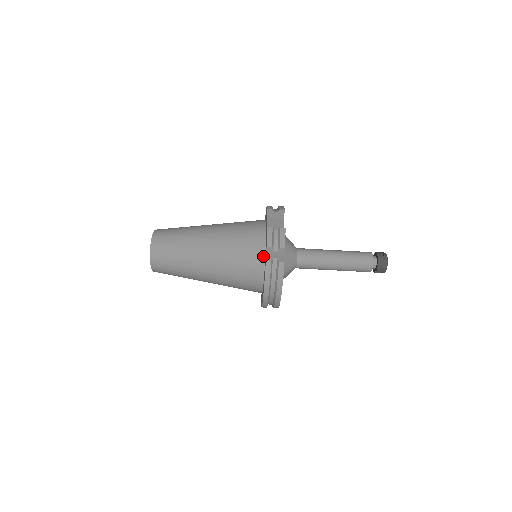
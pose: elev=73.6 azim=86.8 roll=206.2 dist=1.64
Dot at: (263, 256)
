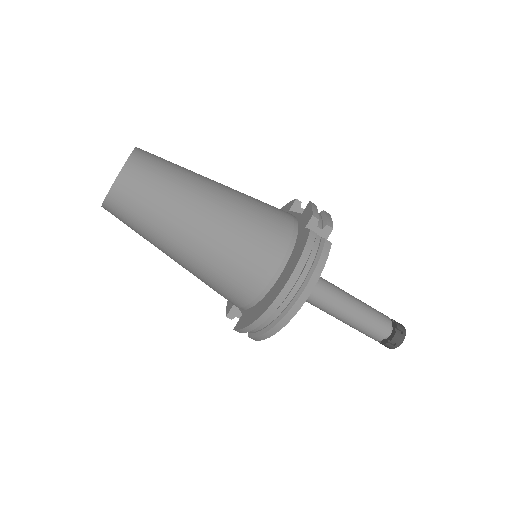
Dot at: (294, 234)
